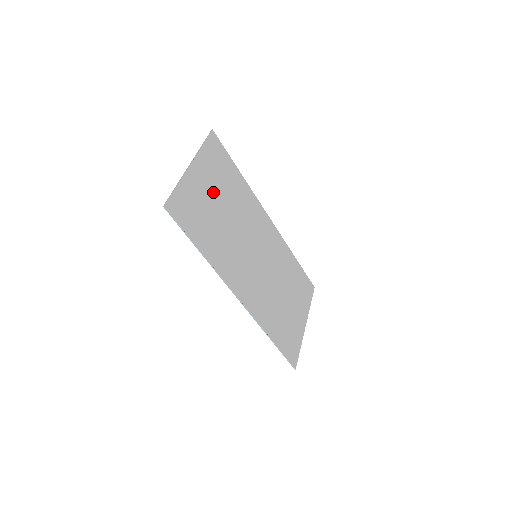
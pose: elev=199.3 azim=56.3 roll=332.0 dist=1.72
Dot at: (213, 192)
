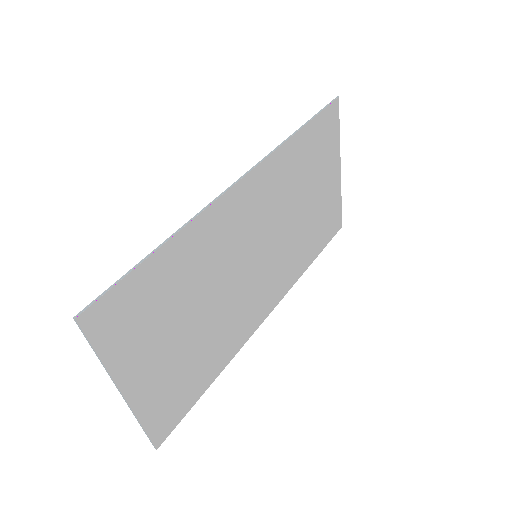
Dot at: (168, 343)
